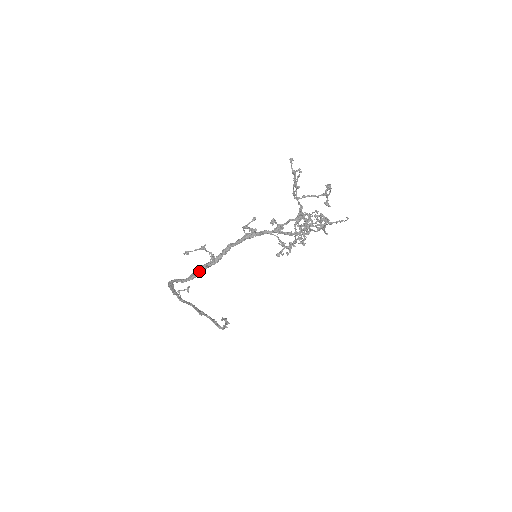
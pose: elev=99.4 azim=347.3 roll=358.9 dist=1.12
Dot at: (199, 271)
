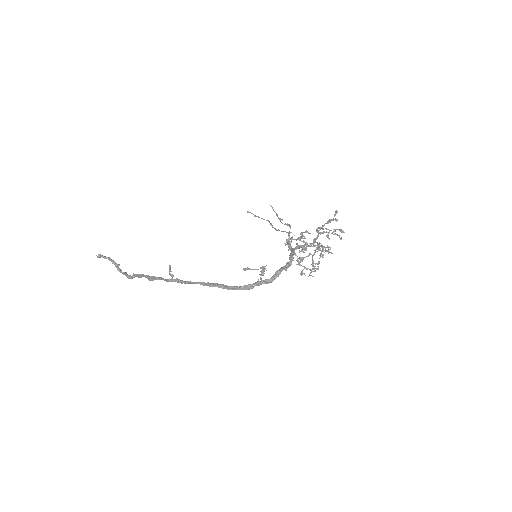
Dot at: occluded
